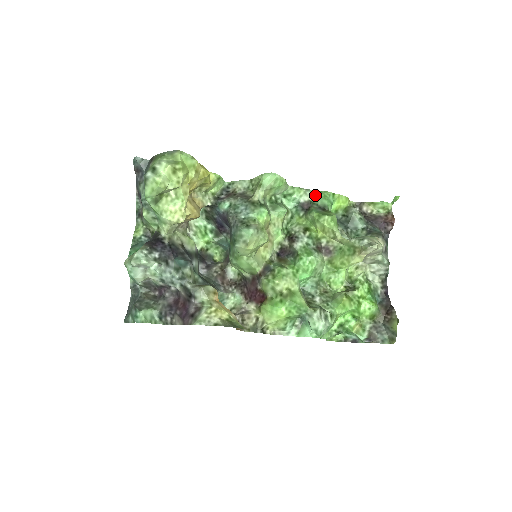
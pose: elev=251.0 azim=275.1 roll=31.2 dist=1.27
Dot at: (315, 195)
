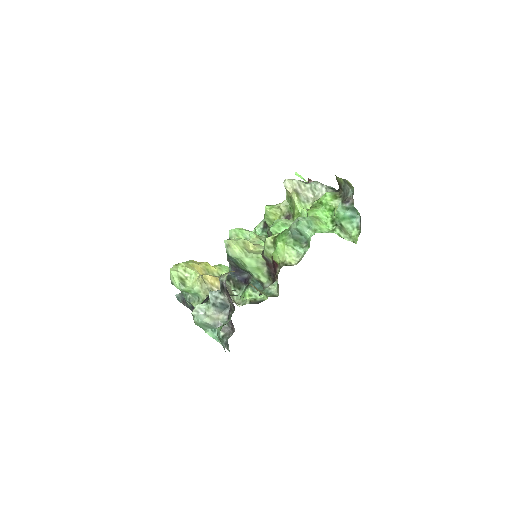
Dot at: occluded
